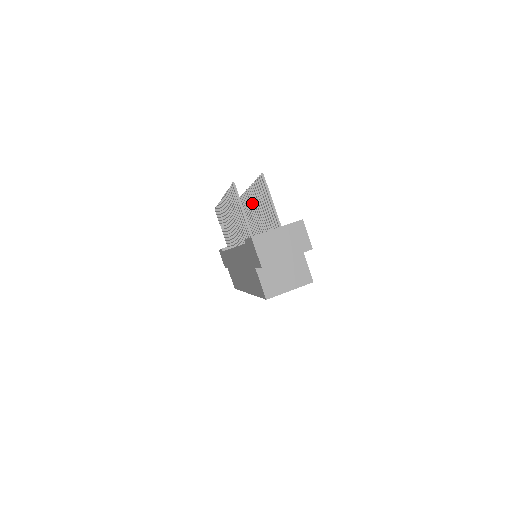
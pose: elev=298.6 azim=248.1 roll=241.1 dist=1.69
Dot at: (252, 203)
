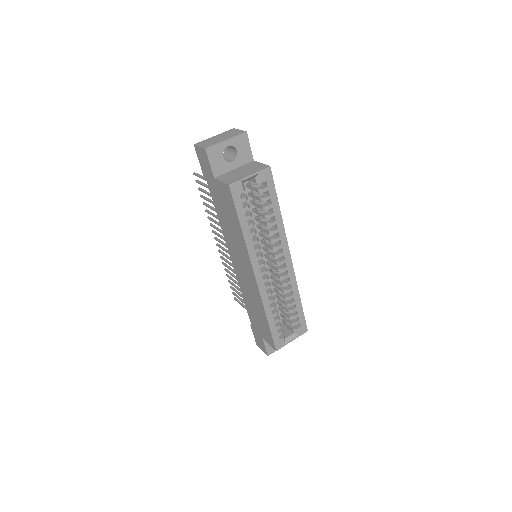
Dot at: occluded
